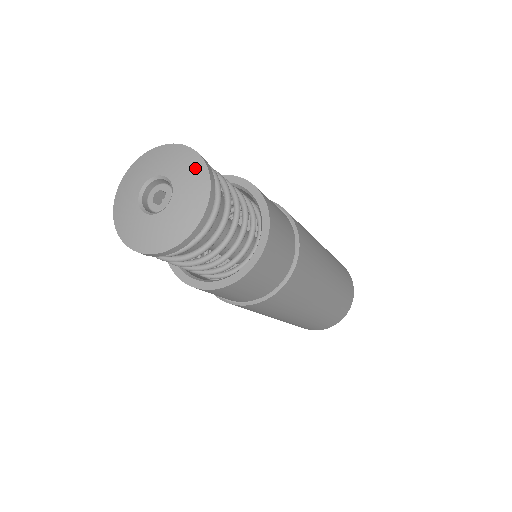
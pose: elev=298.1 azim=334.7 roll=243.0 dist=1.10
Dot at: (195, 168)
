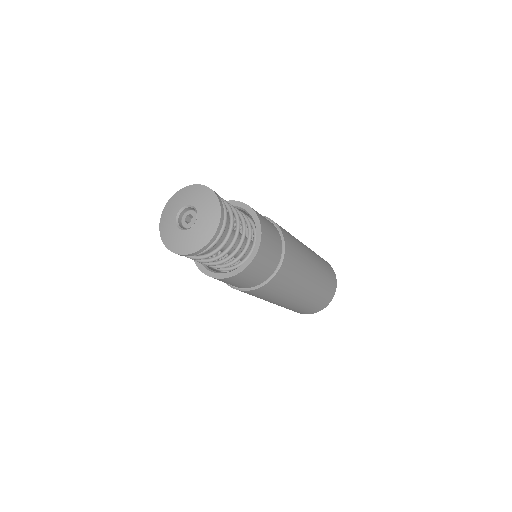
Dot at: (200, 191)
